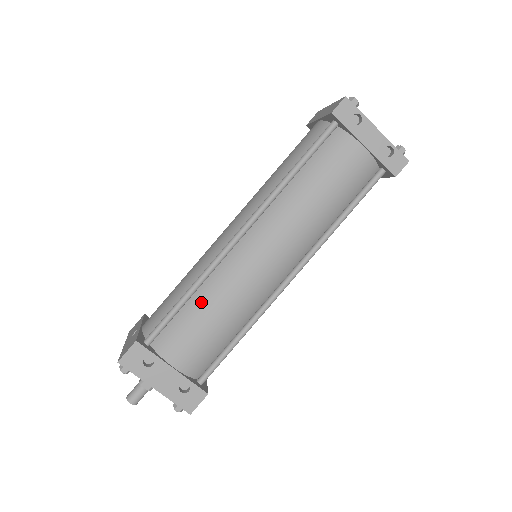
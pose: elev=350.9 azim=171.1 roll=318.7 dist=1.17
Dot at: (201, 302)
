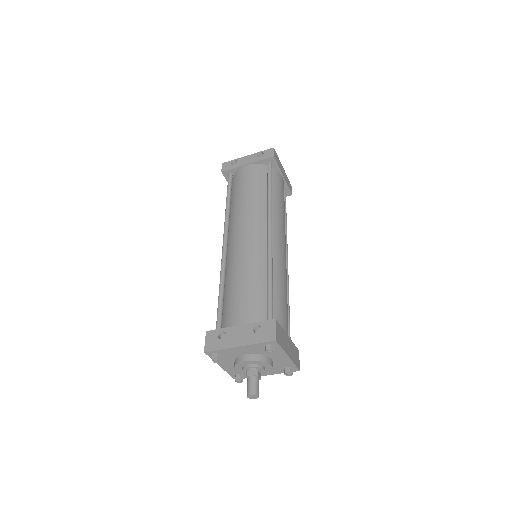
Dot at: (230, 284)
